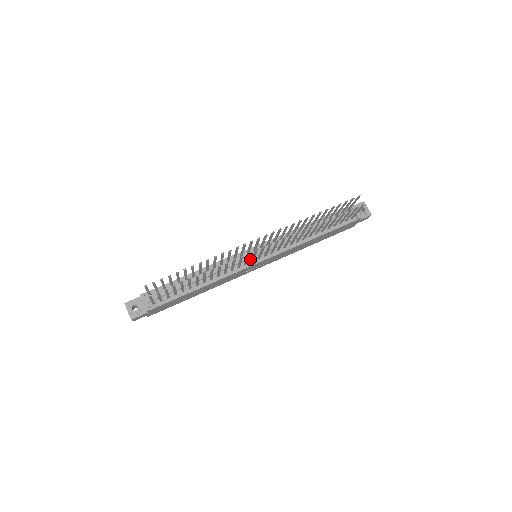
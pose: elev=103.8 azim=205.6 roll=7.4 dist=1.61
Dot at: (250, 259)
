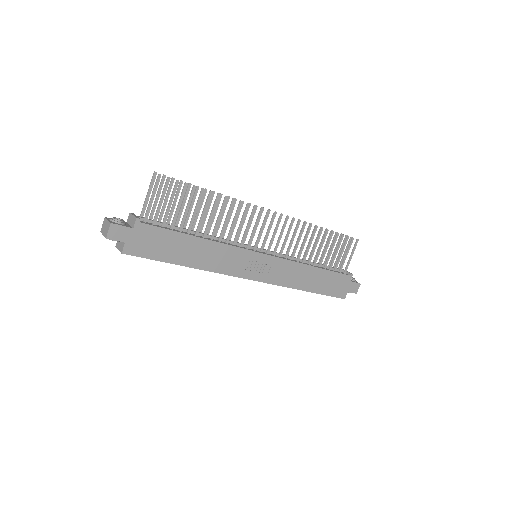
Dot at: (252, 249)
